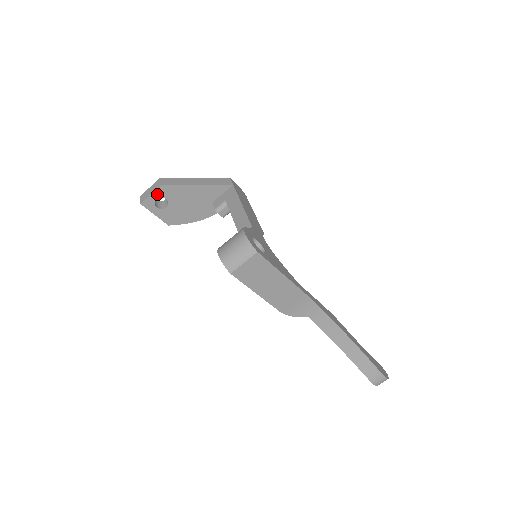
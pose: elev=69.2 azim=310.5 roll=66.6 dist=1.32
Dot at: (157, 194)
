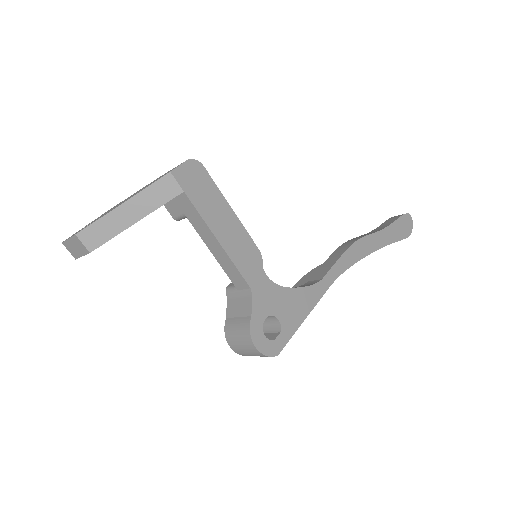
Dot at: occluded
